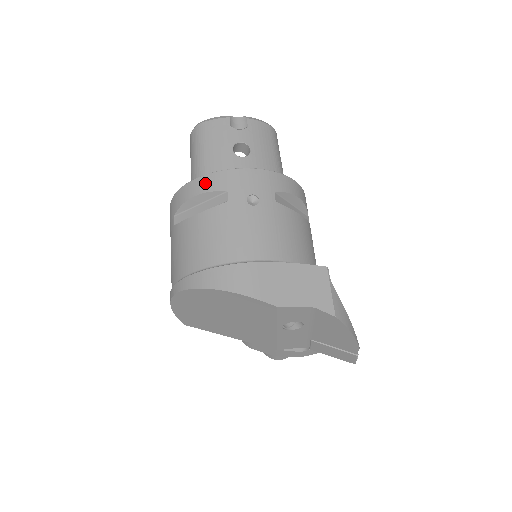
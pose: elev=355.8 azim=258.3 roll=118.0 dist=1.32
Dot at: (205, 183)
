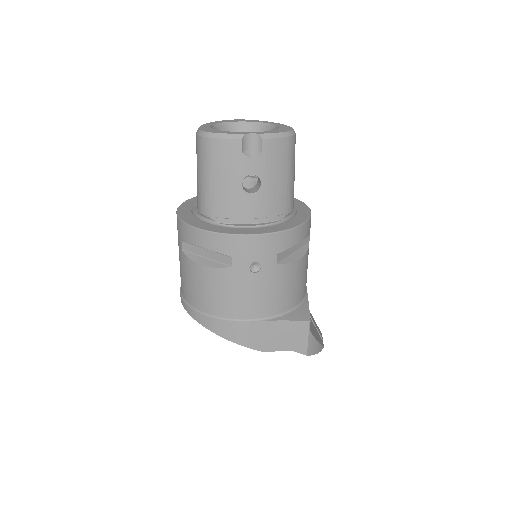
Dot at: (211, 241)
